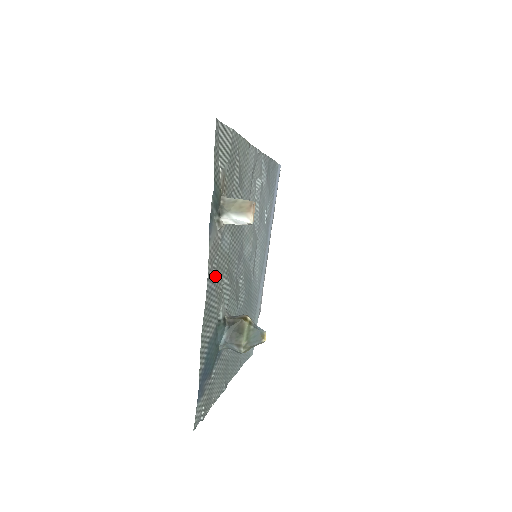
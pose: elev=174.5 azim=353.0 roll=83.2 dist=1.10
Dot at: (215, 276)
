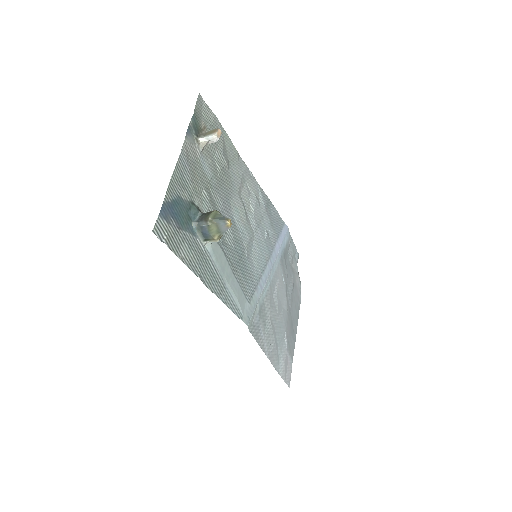
Dot at: (191, 167)
